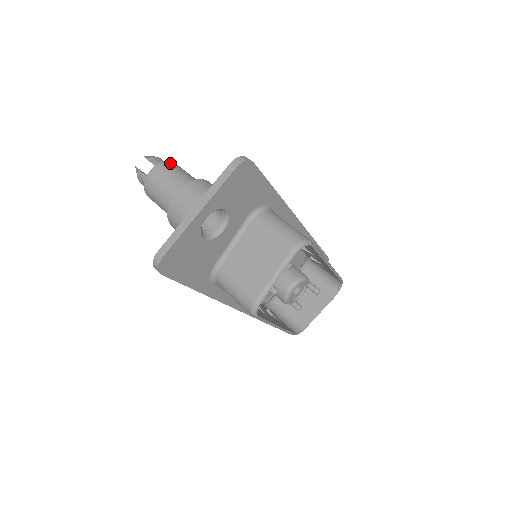
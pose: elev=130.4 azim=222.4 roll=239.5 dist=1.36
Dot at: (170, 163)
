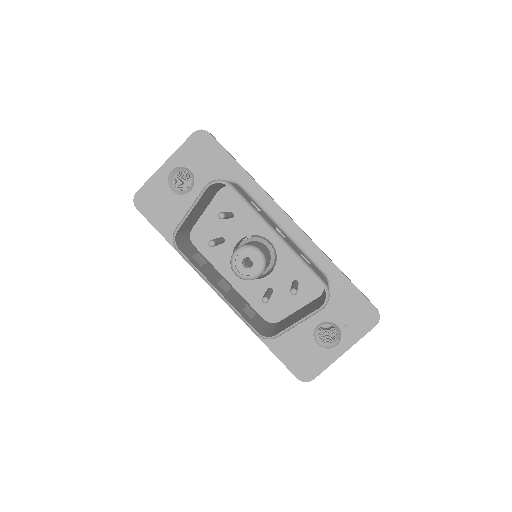
Dot at: occluded
